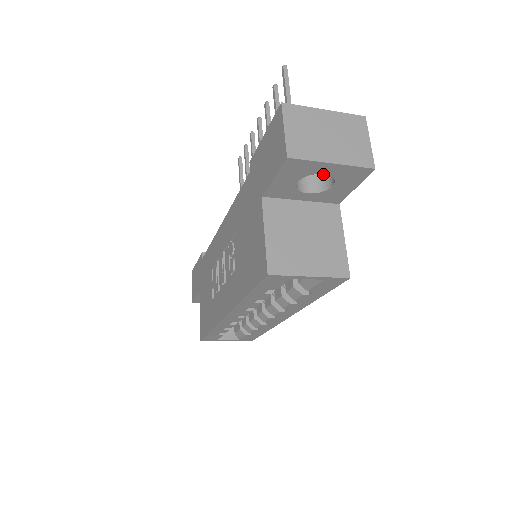
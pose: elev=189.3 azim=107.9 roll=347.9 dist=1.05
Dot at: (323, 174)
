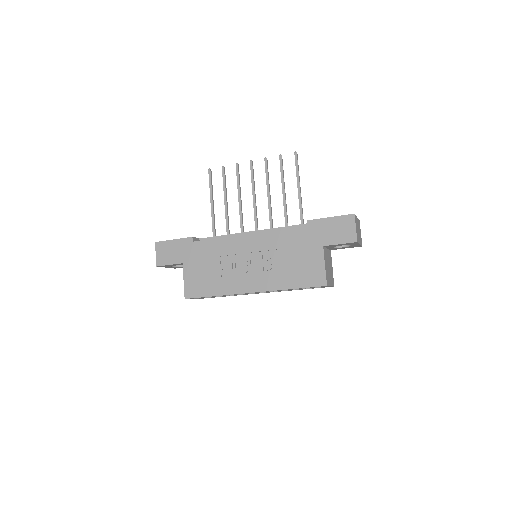
Dot at: occluded
